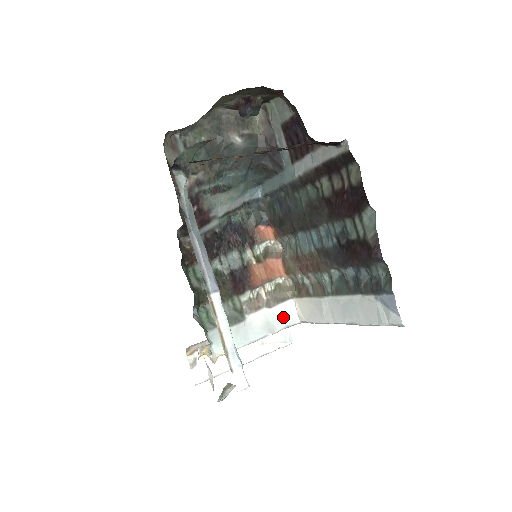
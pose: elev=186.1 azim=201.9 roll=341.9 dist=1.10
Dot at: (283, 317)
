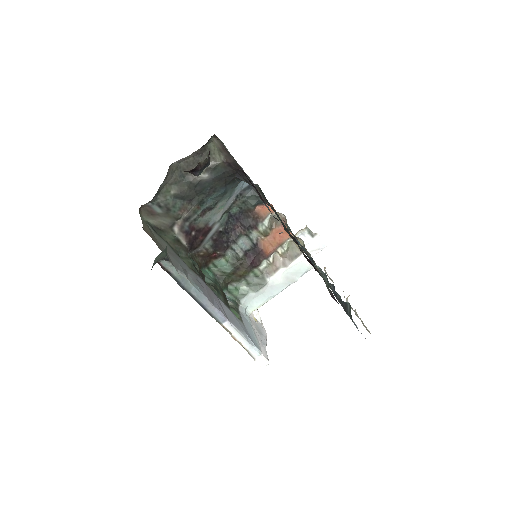
Dot at: (300, 268)
